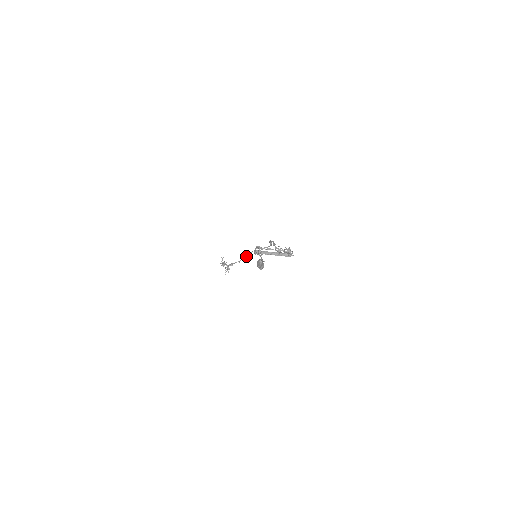
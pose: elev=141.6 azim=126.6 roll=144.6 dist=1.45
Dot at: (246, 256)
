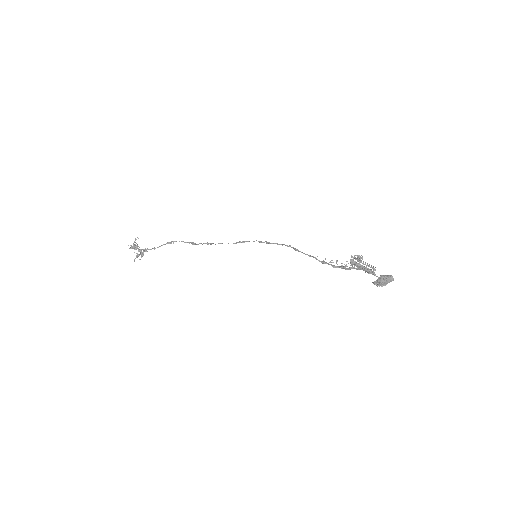
Dot at: (165, 244)
